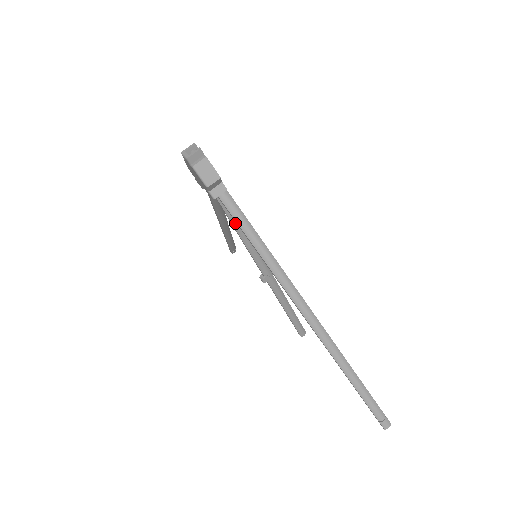
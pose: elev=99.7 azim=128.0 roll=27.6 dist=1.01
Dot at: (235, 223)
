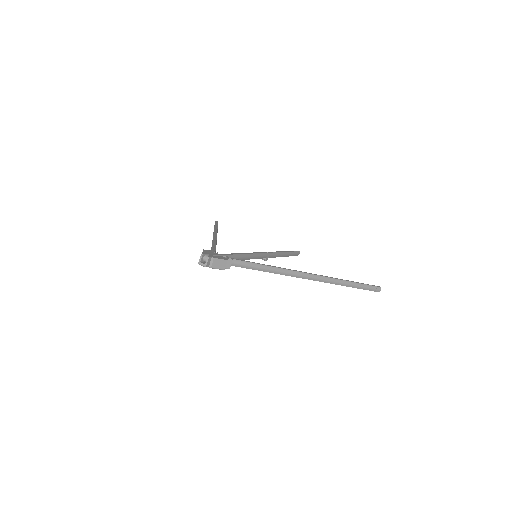
Dot at: (239, 259)
